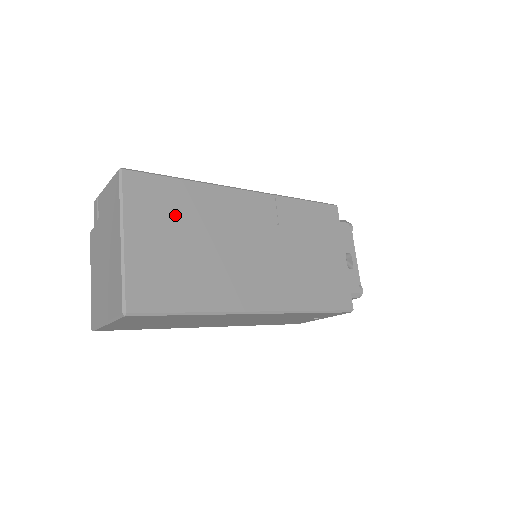
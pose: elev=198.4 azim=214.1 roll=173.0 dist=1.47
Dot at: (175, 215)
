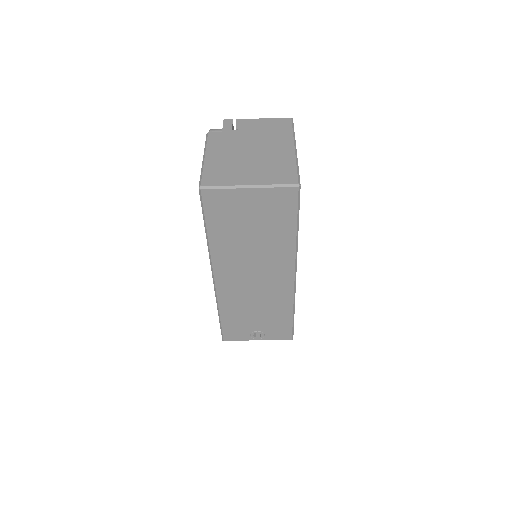
Dot at: occluded
